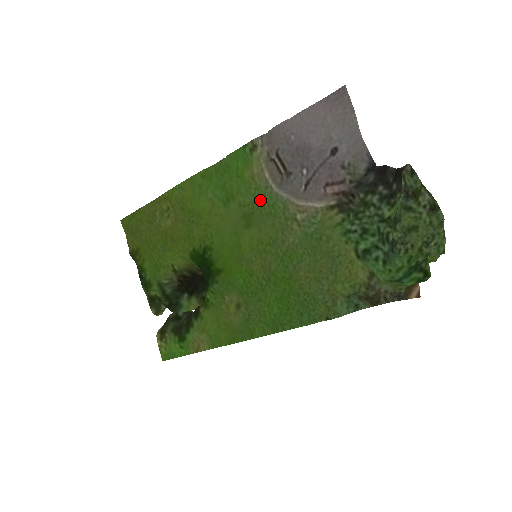
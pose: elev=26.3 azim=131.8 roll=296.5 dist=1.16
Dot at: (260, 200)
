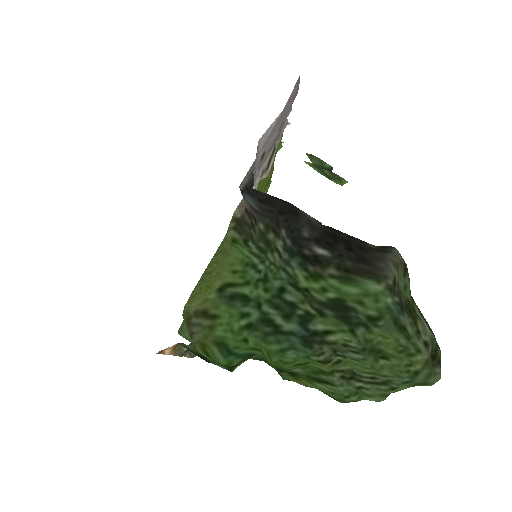
Dot at: occluded
